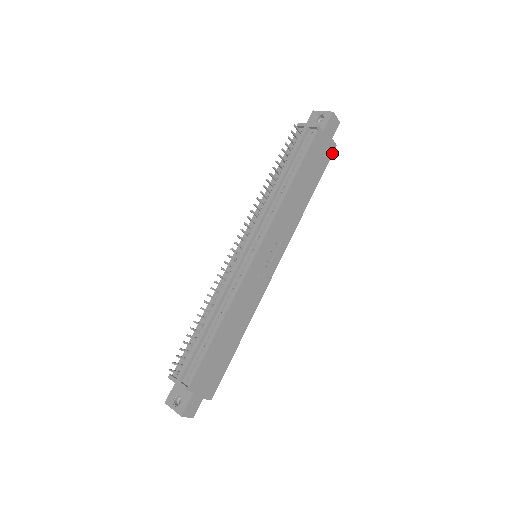
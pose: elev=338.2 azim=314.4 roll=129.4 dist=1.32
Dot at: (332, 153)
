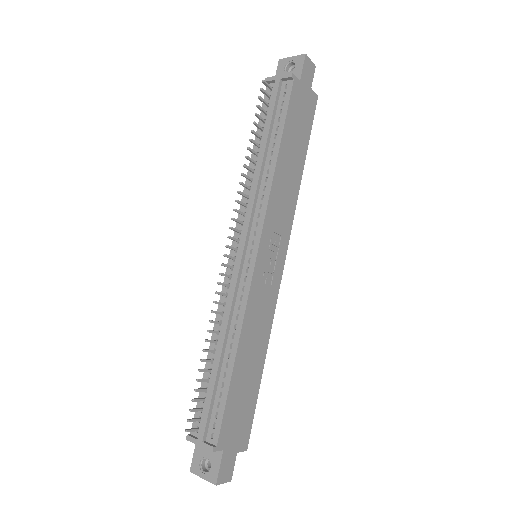
Dot at: (315, 107)
